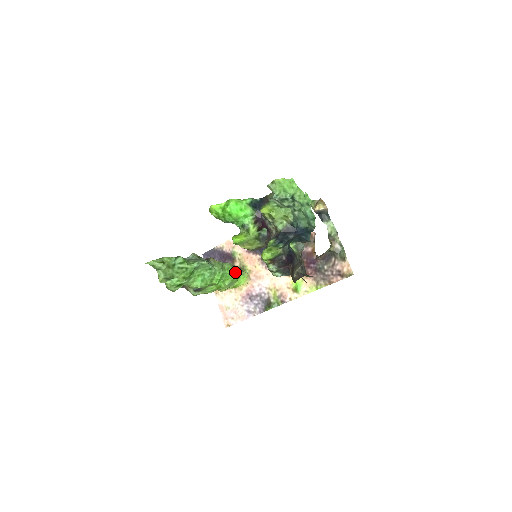
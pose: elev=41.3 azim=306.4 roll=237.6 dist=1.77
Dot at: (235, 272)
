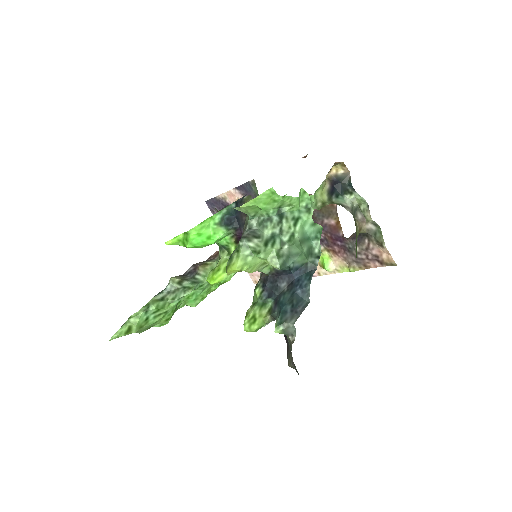
Dot at: occluded
